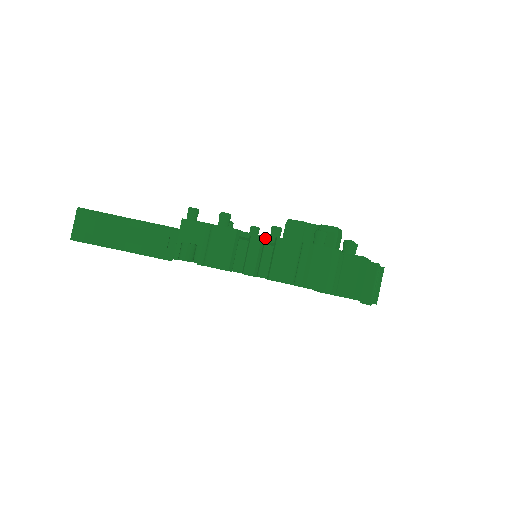
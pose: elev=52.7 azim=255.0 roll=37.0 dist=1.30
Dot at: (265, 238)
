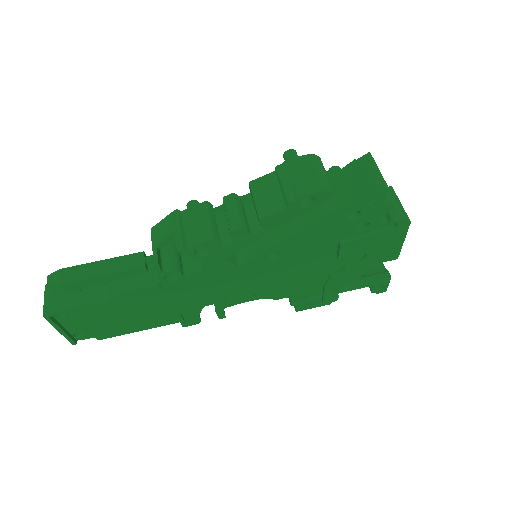
Dot at: (242, 201)
